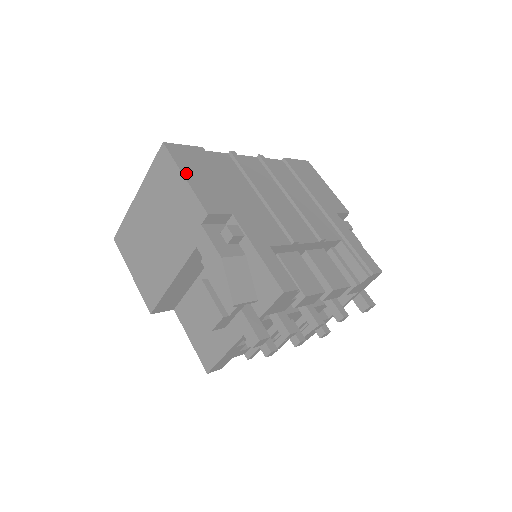
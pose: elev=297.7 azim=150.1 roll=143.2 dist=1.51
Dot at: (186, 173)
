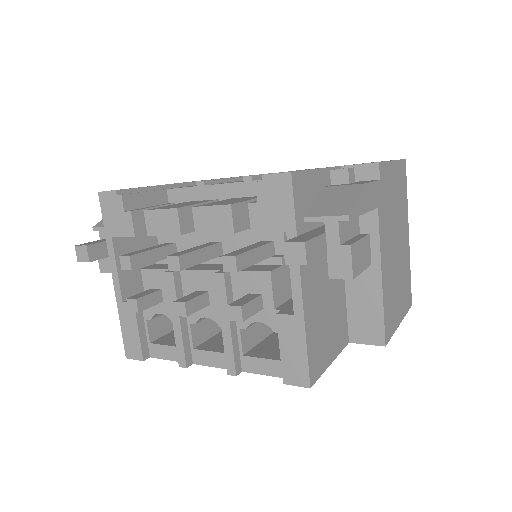
Dot at: occluded
